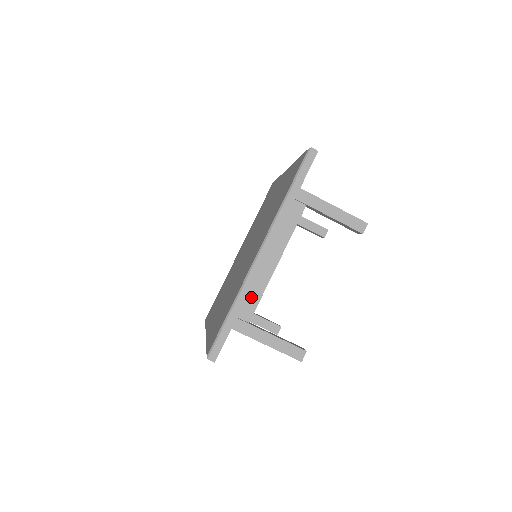
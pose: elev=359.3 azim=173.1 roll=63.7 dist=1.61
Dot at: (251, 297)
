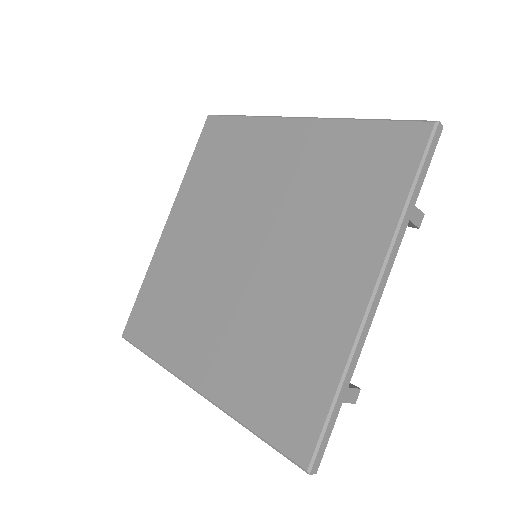
Dot at: occluded
